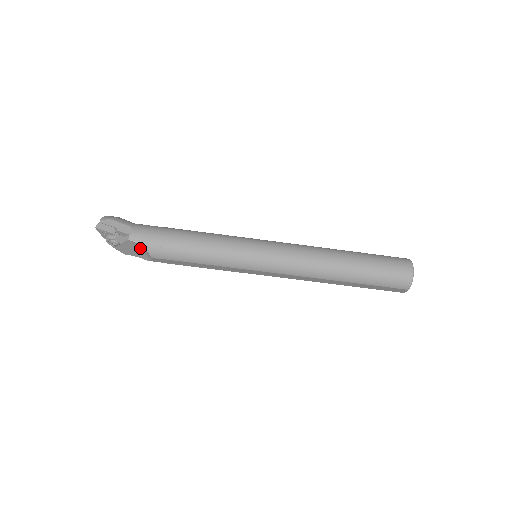
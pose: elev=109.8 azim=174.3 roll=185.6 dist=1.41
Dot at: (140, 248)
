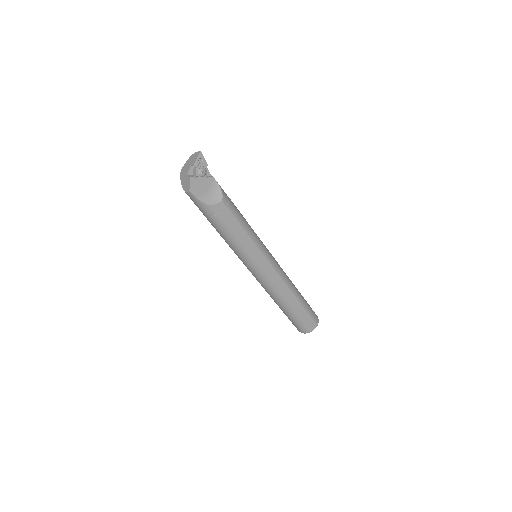
Dot at: (214, 190)
